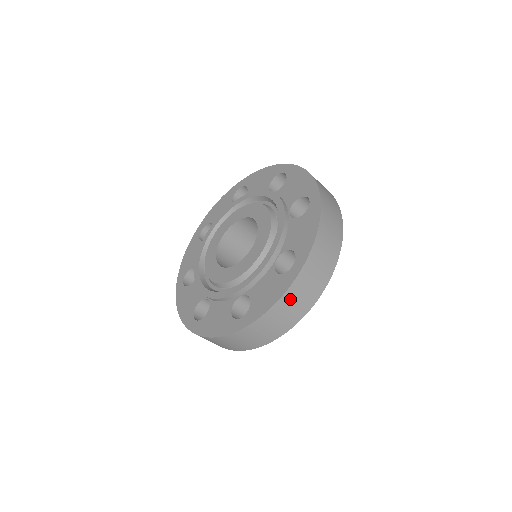
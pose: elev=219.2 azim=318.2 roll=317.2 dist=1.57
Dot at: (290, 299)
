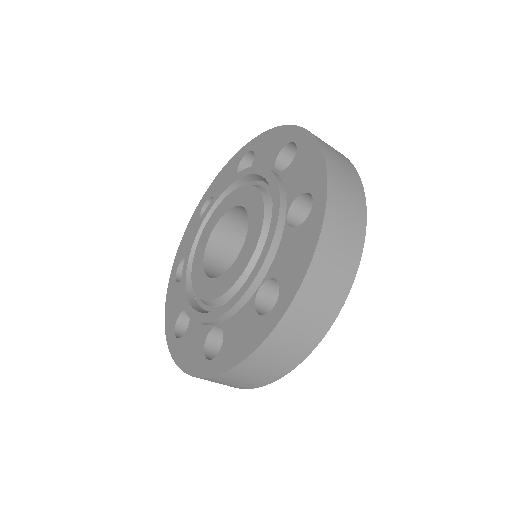
Dot at: (267, 354)
